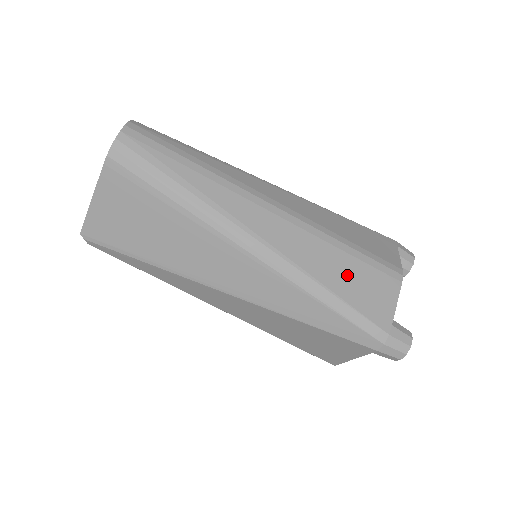
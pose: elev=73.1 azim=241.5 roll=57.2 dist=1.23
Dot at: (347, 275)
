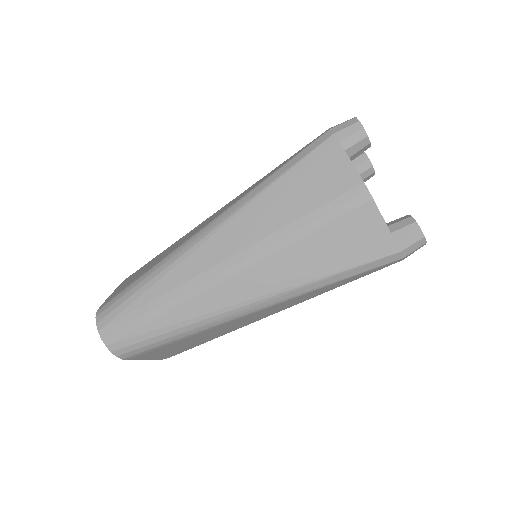
Dot at: (329, 249)
